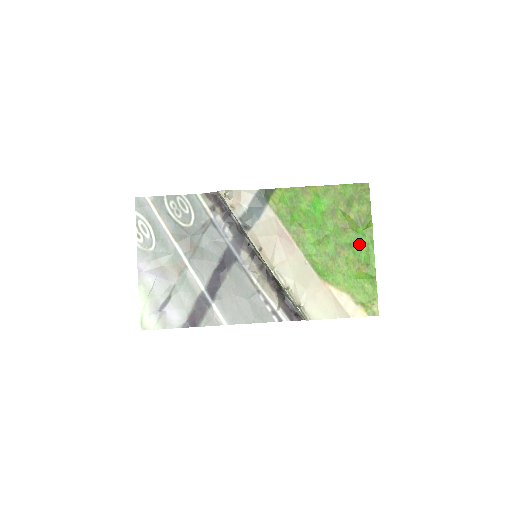
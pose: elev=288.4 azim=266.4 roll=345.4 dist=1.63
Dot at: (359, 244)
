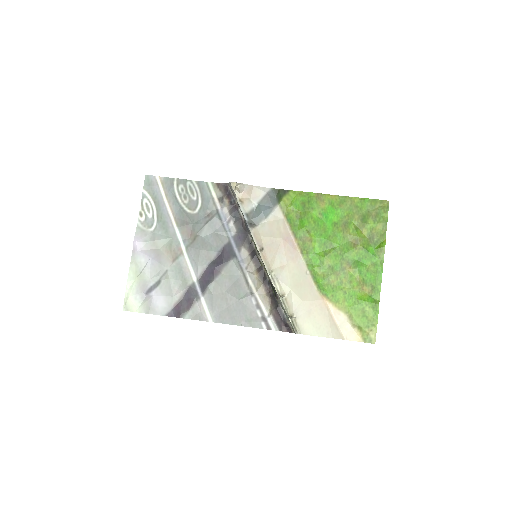
Dot at: (367, 263)
